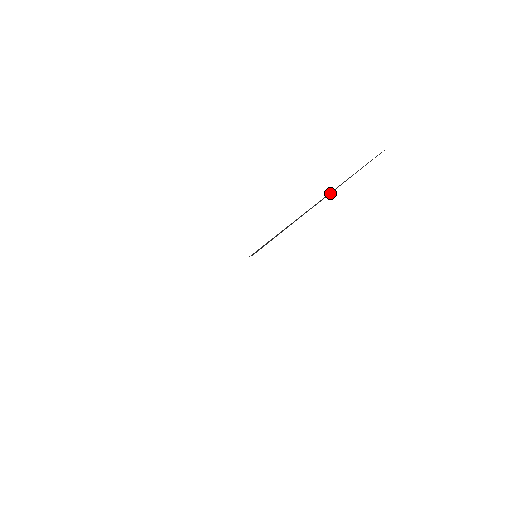
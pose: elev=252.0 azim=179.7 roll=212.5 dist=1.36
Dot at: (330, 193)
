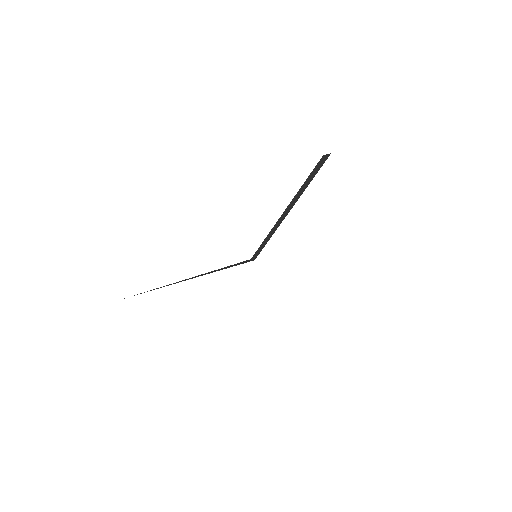
Dot at: (295, 202)
